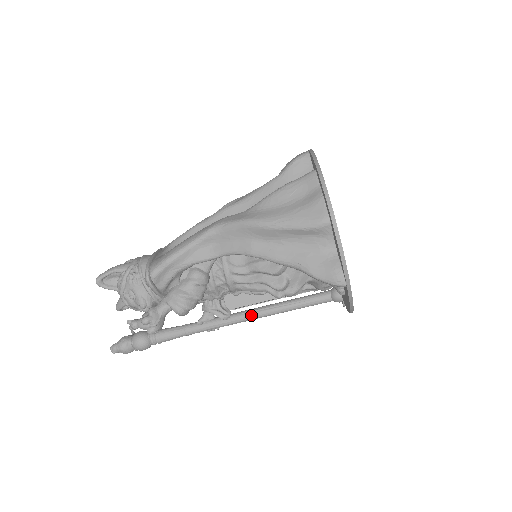
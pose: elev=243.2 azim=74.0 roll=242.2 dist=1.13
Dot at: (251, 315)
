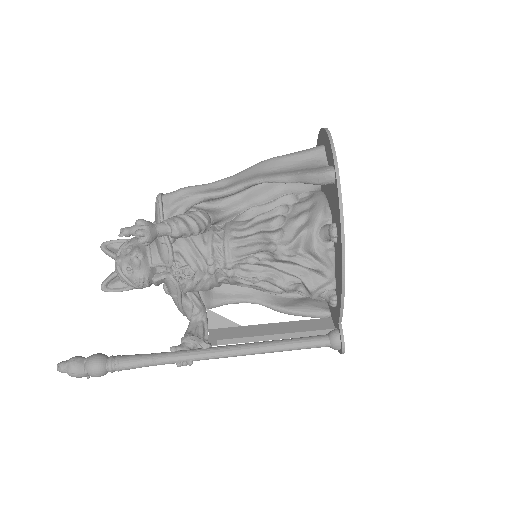
Dot at: (234, 346)
